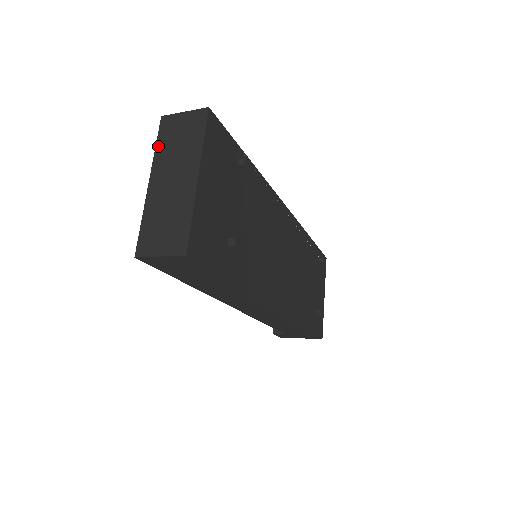
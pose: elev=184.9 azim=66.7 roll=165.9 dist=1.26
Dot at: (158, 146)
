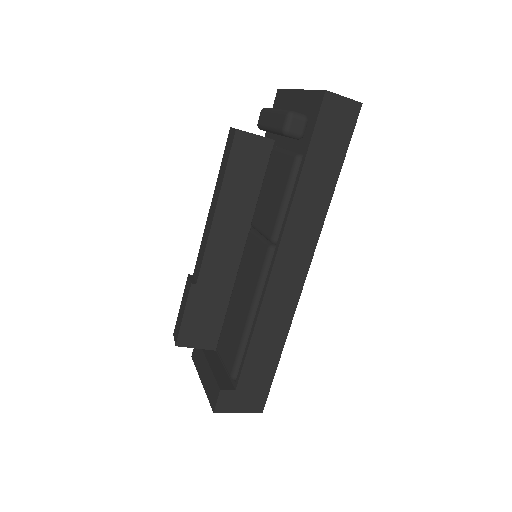
Dot at: (289, 90)
